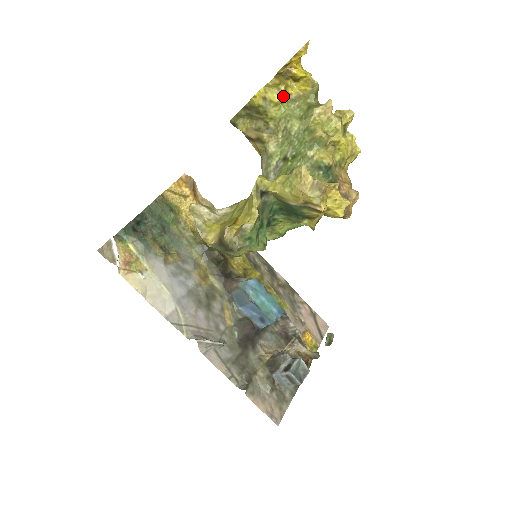
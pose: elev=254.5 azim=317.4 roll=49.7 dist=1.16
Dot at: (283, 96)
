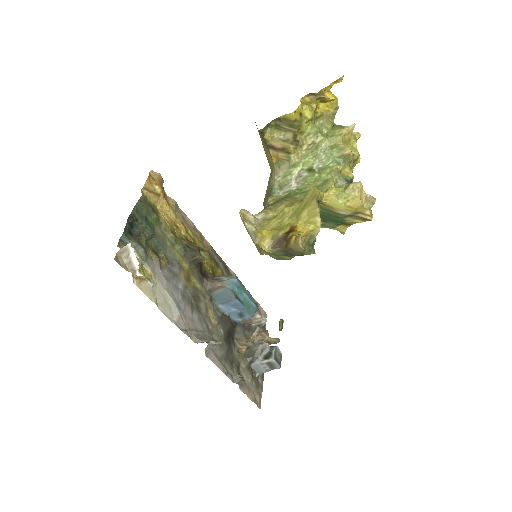
Dot at: (314, 114)
